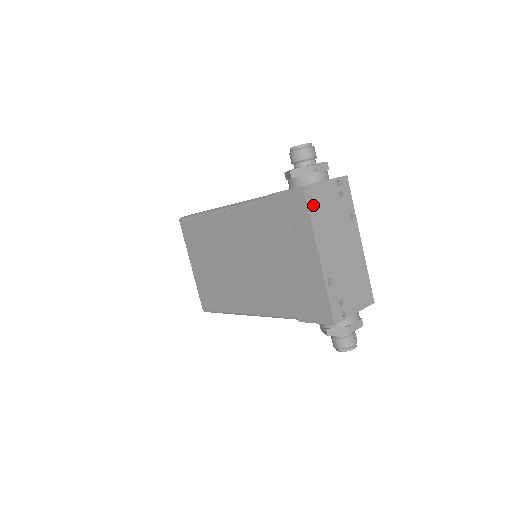
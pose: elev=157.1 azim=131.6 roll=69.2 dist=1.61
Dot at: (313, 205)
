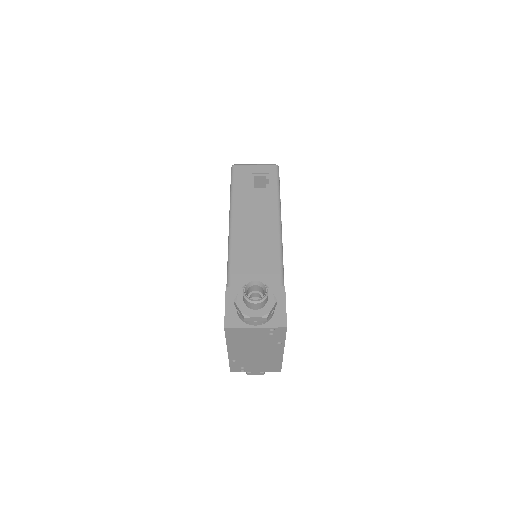
Dot at: (232, 335)
